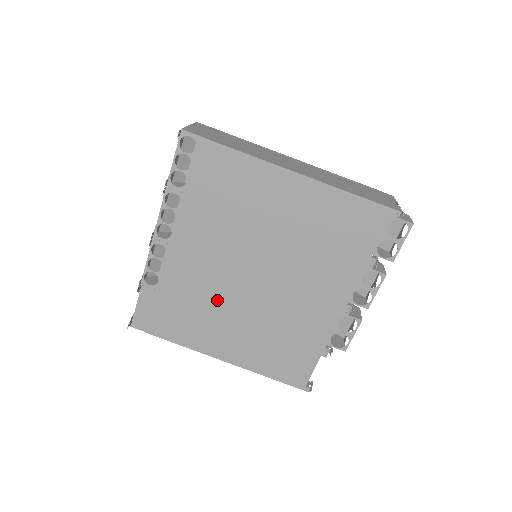
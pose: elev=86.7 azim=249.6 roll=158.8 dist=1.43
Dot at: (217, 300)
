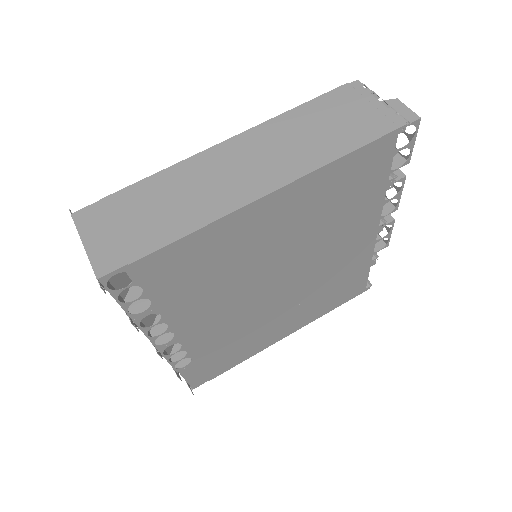
Dot at: (256, 321)
